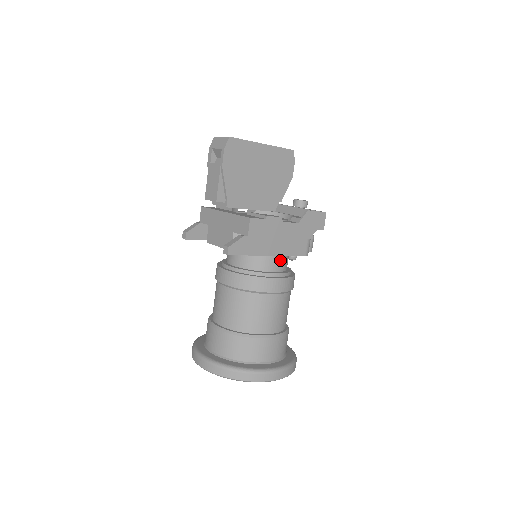
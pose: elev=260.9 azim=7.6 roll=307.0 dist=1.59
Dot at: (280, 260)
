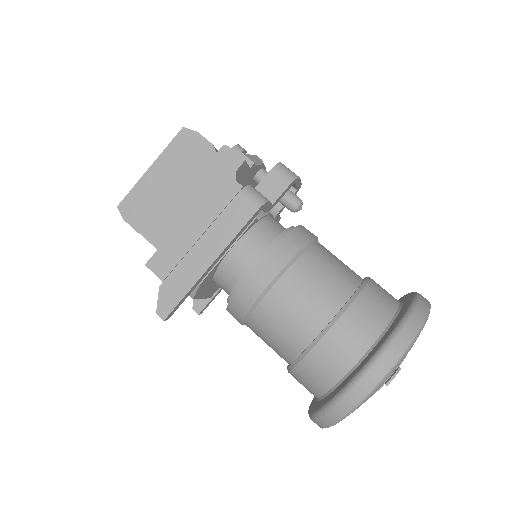
Dot at: (244, 246)
